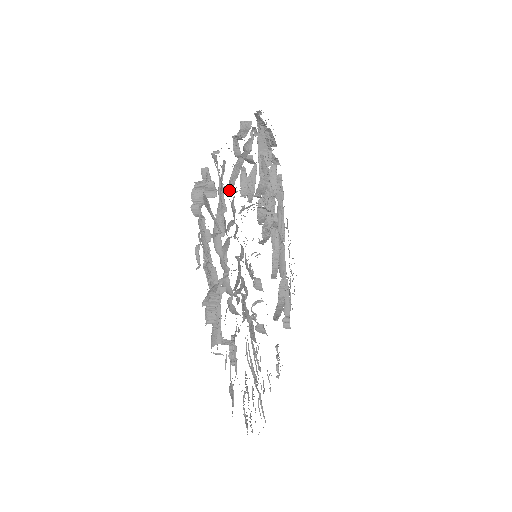
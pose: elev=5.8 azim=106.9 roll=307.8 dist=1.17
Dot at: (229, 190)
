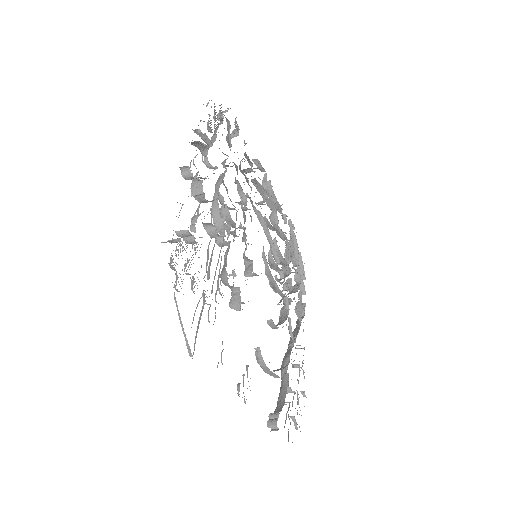
Dot at: (249, 168)
